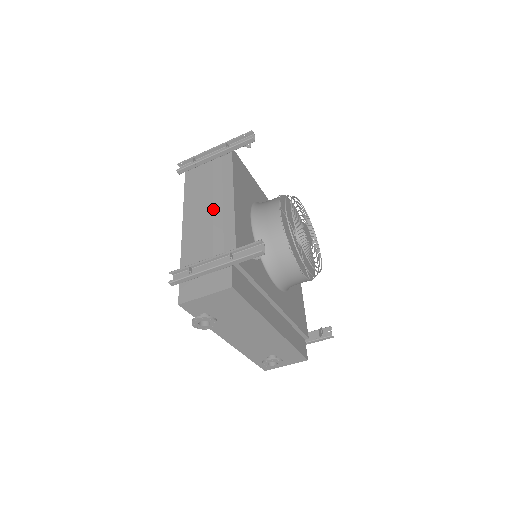
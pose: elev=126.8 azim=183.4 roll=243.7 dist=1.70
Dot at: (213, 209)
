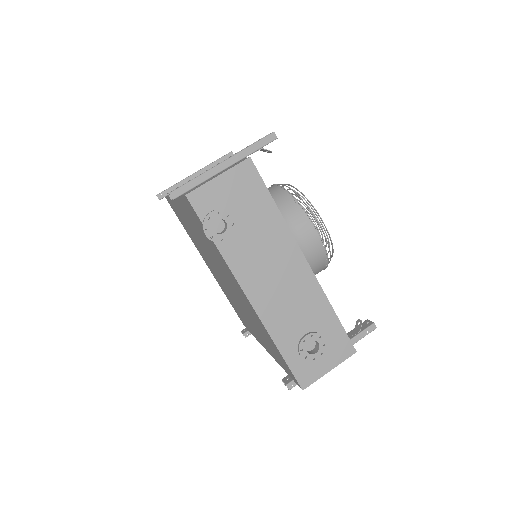
Dot at: occluded
